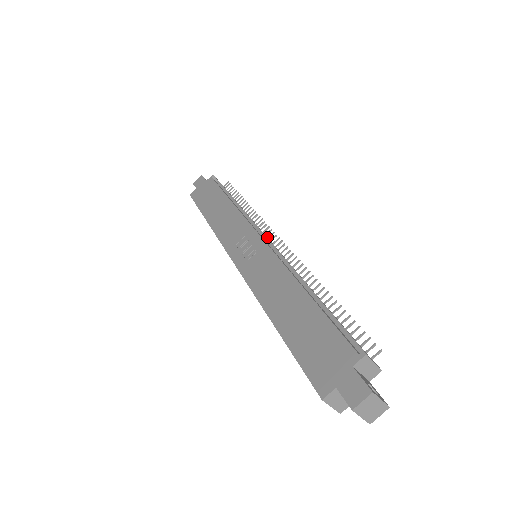
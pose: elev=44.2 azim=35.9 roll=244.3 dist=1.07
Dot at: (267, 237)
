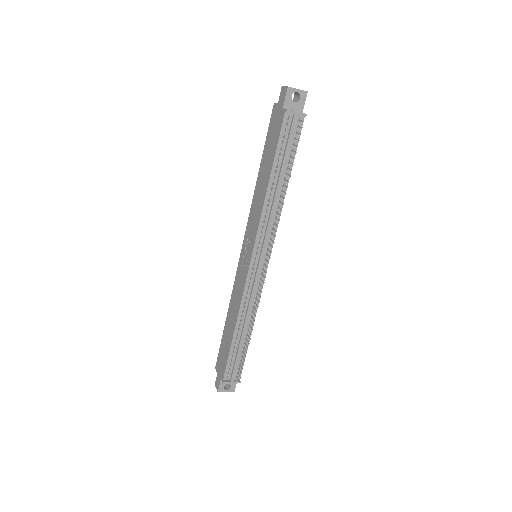
Dot at: (268, 249)
